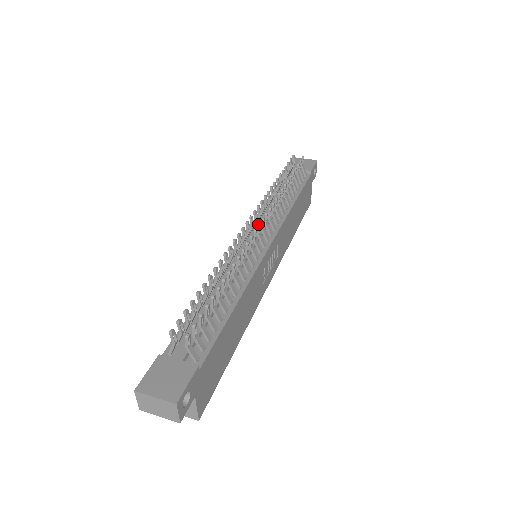
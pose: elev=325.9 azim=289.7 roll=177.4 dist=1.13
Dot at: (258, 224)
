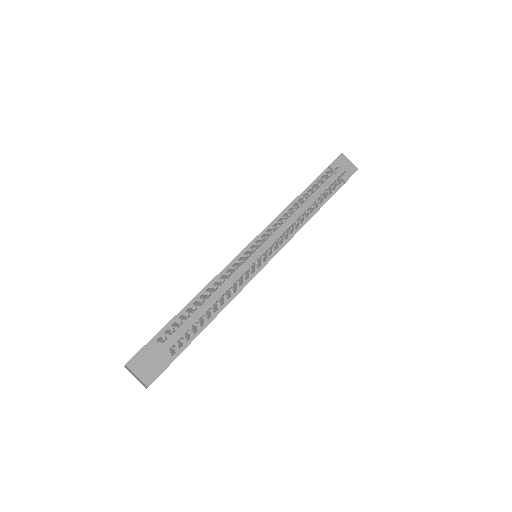
Dot at: (268, 250)
